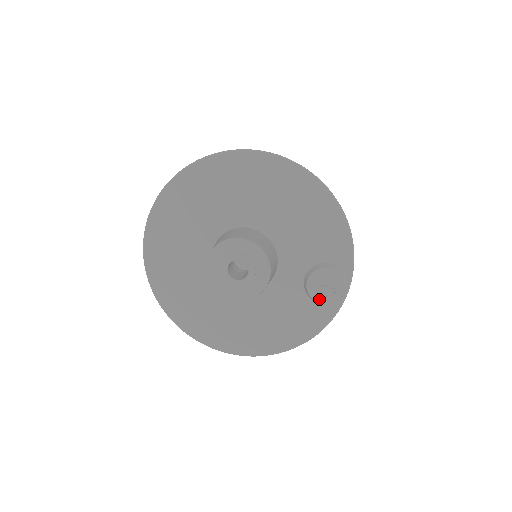
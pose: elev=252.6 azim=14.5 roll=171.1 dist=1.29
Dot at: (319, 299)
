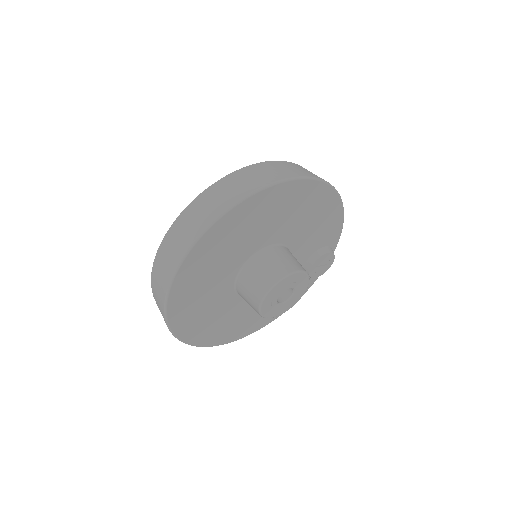
Dot at: (315, 276)
